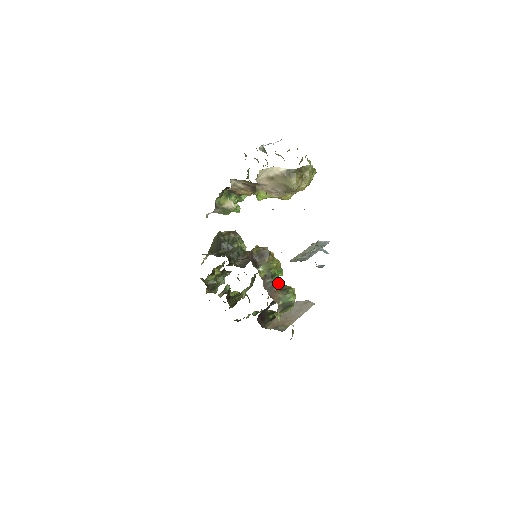
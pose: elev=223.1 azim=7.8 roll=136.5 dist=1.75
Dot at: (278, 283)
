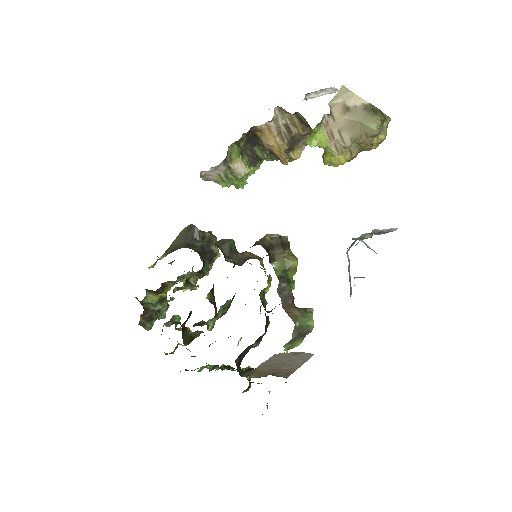
Dot at: occluded
